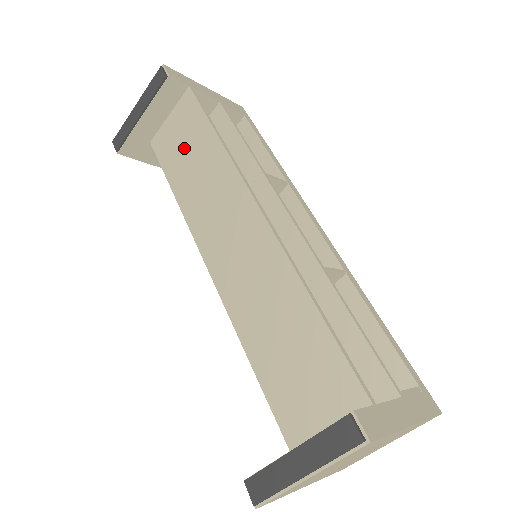
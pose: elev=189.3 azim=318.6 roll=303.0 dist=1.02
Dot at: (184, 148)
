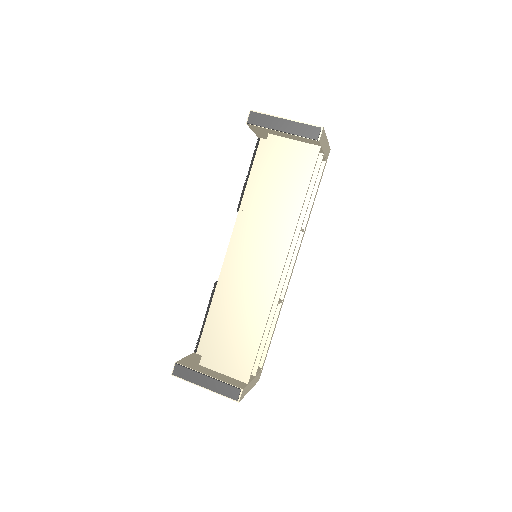
Dot at: (282, 176)
